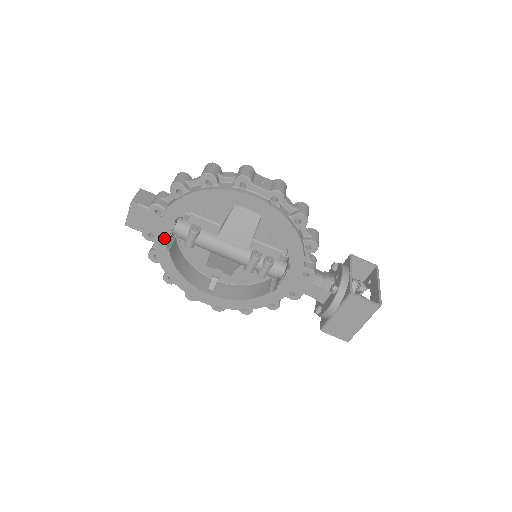
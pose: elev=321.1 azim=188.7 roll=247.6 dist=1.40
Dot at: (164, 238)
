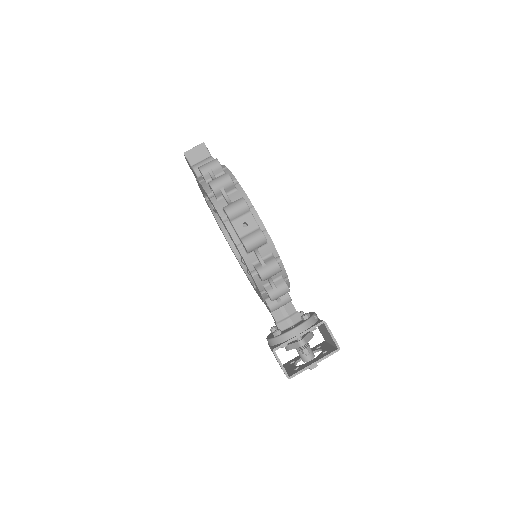
Dot at: occluded
